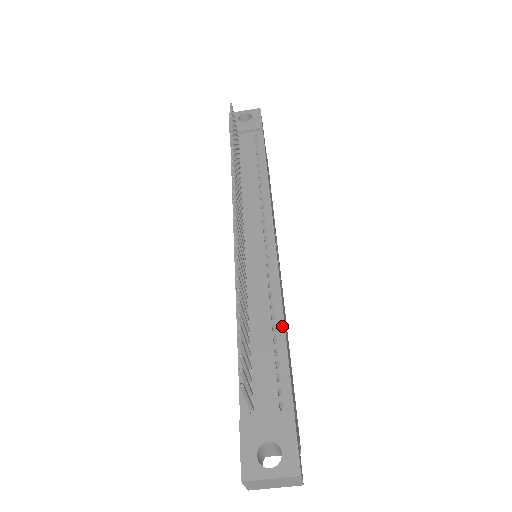
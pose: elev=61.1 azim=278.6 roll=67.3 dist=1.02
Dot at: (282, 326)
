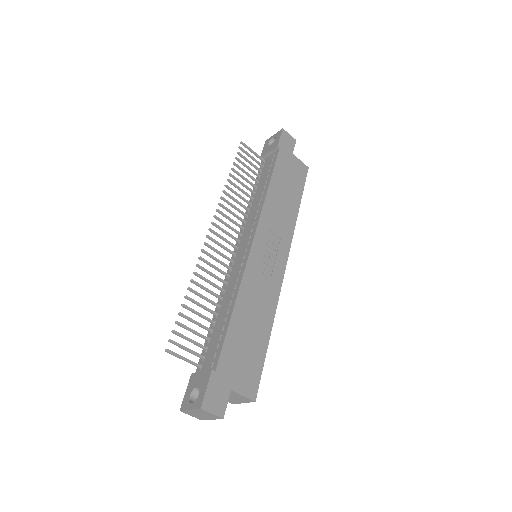
Dot at: (232, 309)
